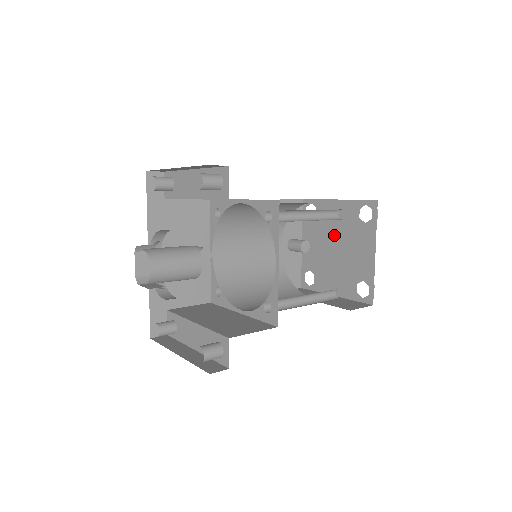
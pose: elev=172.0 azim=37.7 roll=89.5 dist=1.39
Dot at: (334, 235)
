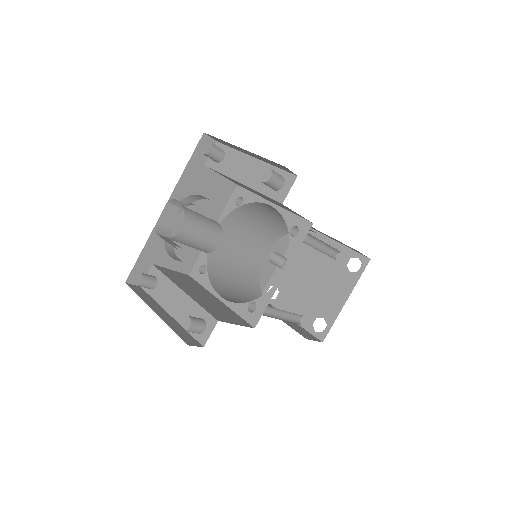
Dot at: (316, 268)
